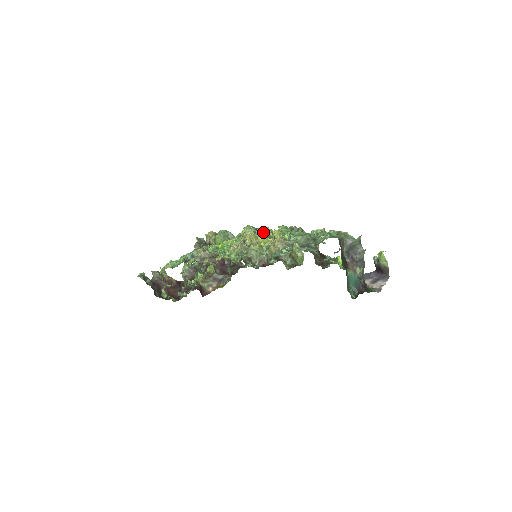
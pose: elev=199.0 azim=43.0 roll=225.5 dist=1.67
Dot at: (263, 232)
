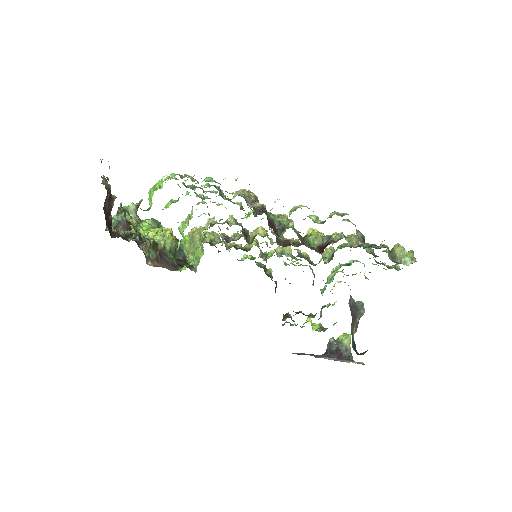
Dot at: (247, 244)
